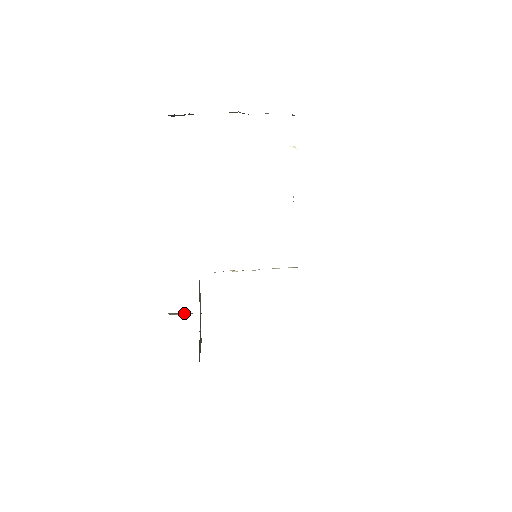
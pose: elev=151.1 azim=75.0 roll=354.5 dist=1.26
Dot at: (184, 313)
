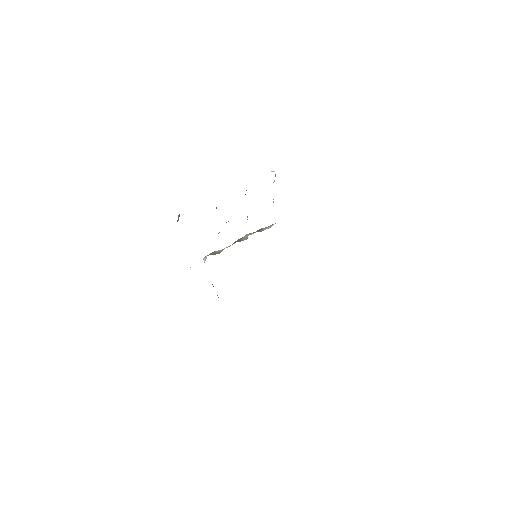
Dot at: occluded
